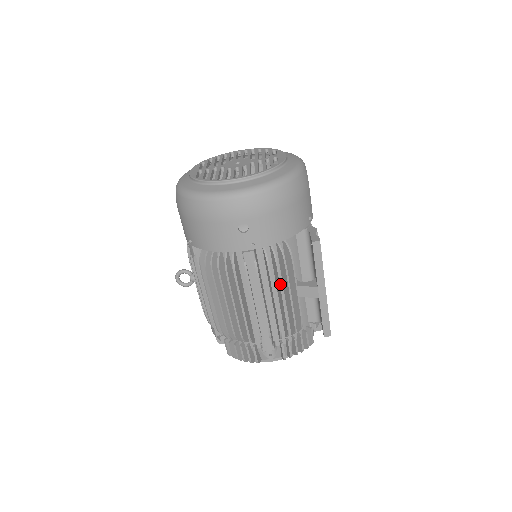
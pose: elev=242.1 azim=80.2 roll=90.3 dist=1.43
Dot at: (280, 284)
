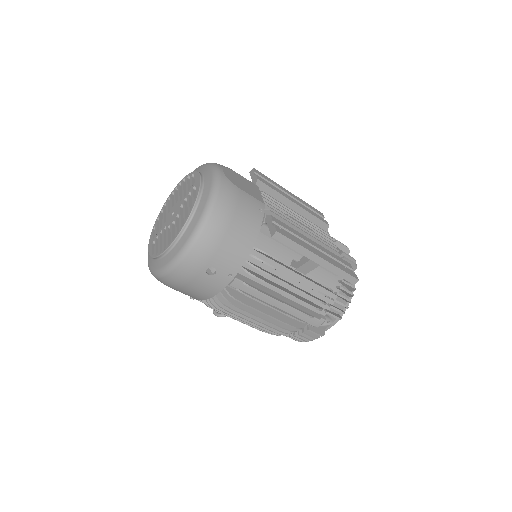
Dot at: (280, 281)
